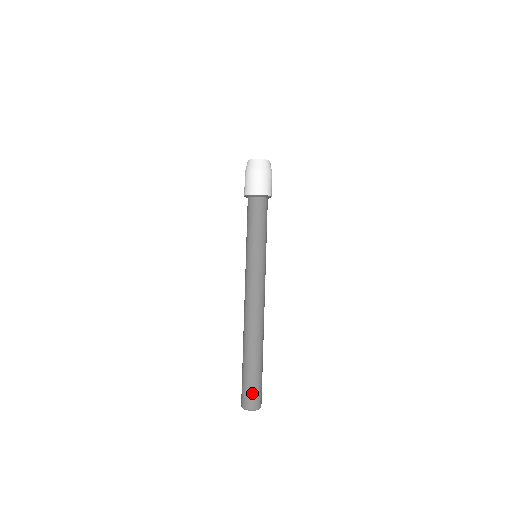
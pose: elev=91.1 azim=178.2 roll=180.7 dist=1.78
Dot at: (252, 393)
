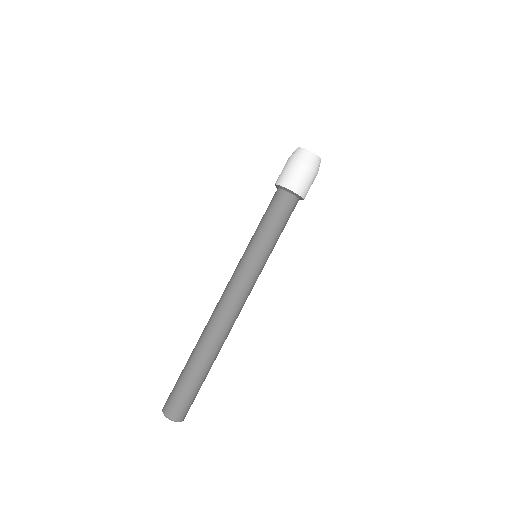
Dot at: (174, 397)
